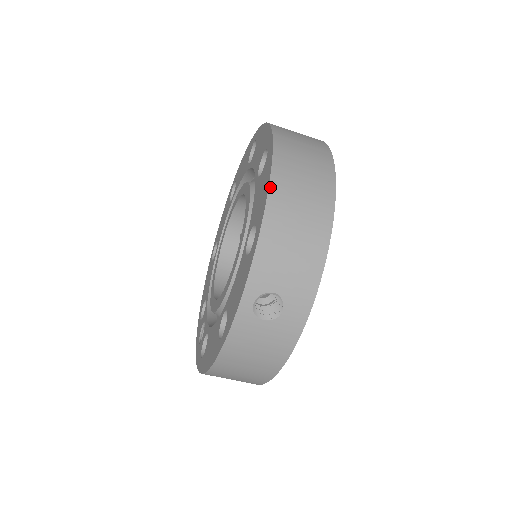
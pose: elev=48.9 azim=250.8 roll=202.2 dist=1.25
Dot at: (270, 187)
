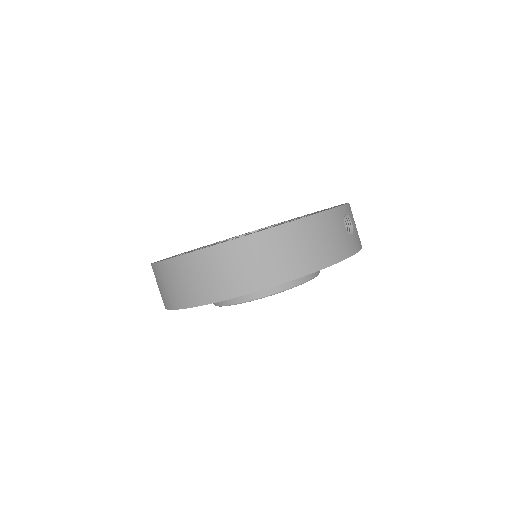
Dot at: occluded
